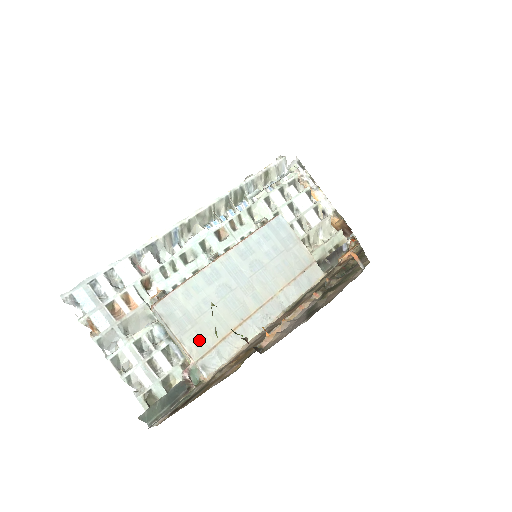
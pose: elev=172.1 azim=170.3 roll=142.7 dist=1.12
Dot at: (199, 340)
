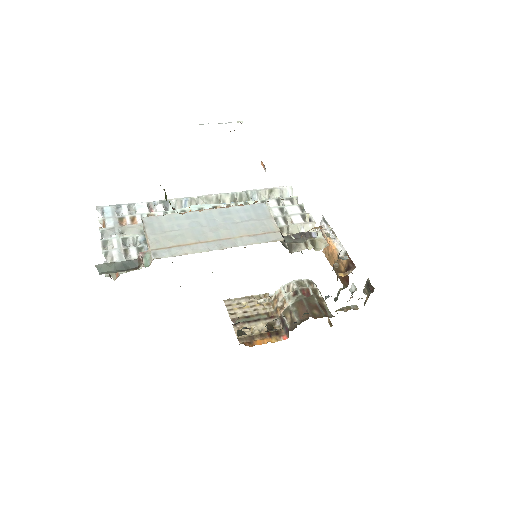
Dot at: (161, 241)
